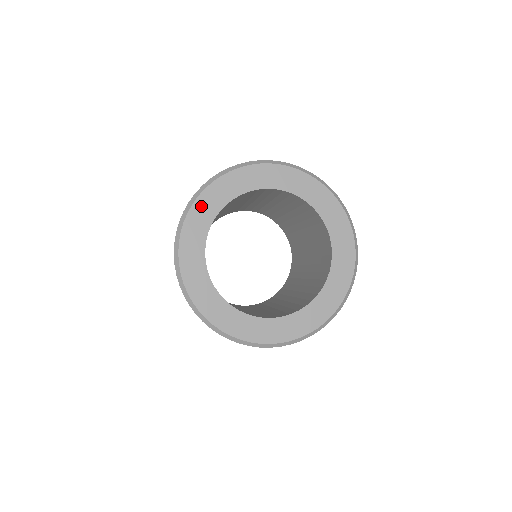
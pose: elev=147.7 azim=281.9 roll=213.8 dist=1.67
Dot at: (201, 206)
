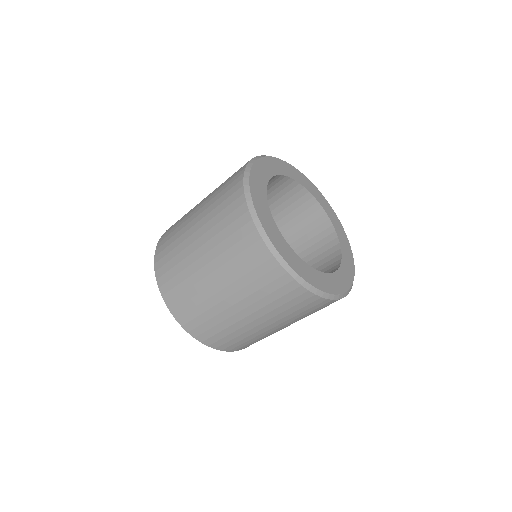
Dot at: (259, 208)
